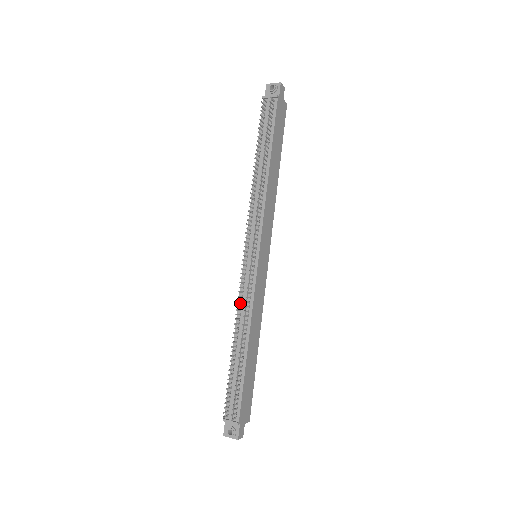
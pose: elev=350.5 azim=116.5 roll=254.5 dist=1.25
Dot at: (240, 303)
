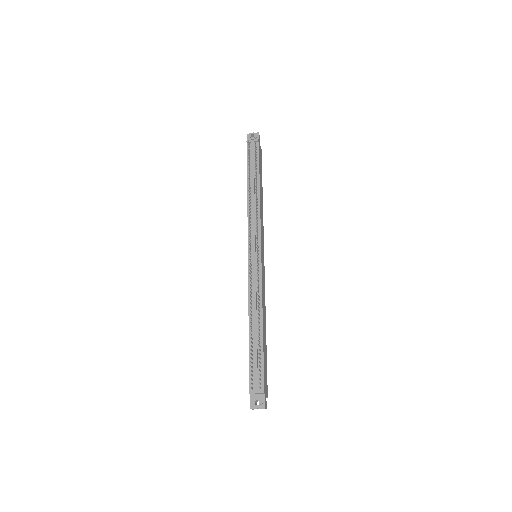
Dot at: (250, 292)
